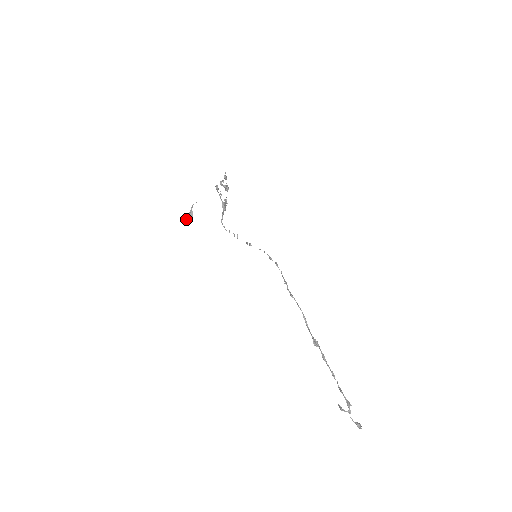
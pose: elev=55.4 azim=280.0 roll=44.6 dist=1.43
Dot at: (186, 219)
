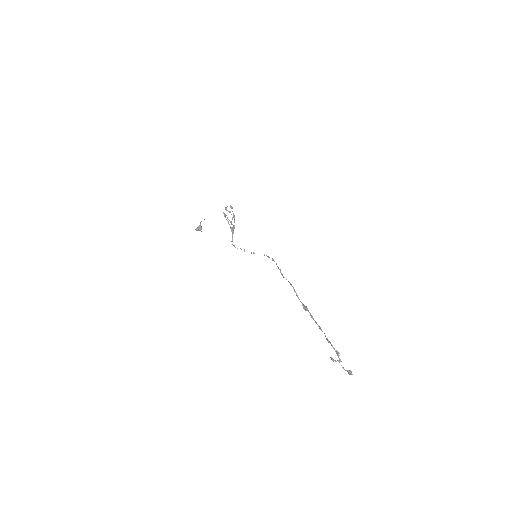
Dot at: (196, 230)
